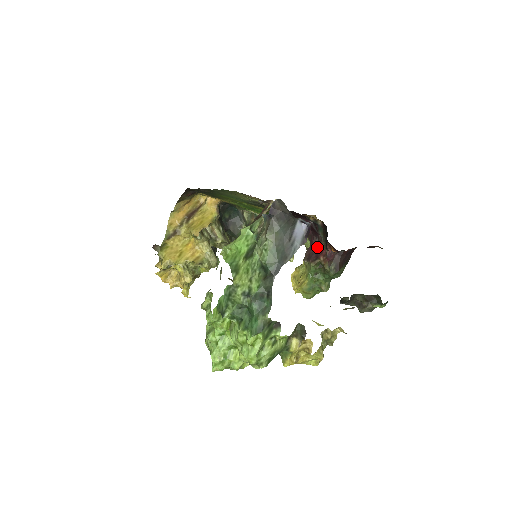
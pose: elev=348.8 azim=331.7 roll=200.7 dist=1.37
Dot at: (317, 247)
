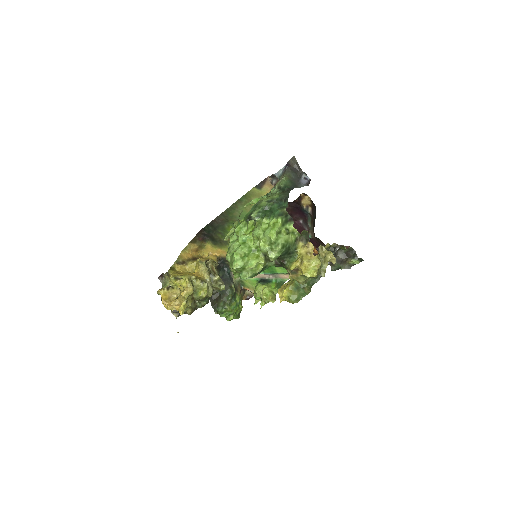
Dot at: occluded
